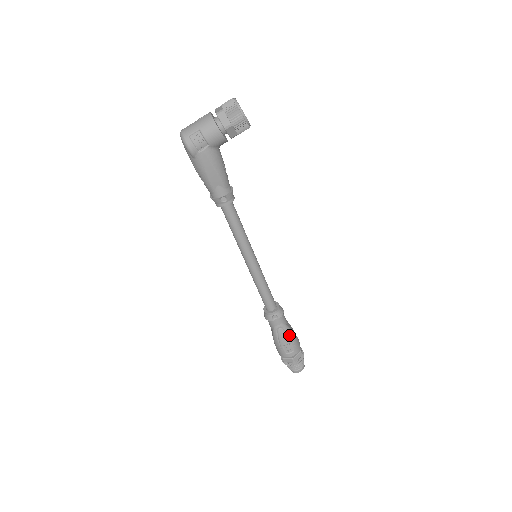
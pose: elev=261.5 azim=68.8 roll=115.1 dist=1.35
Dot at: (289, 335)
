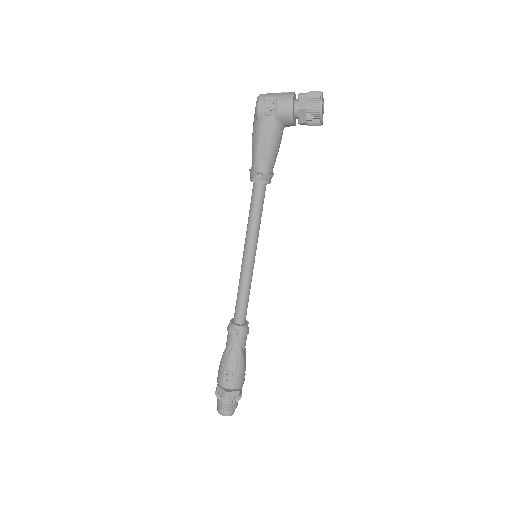
Dot at: (238, 362)
